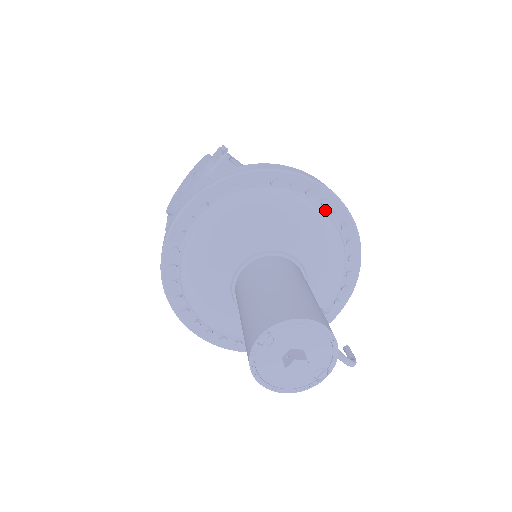
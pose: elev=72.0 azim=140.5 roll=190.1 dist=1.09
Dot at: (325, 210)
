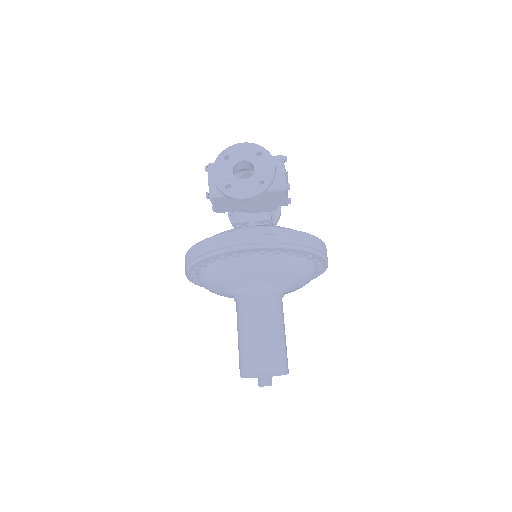
Dot at: (316, 269)
